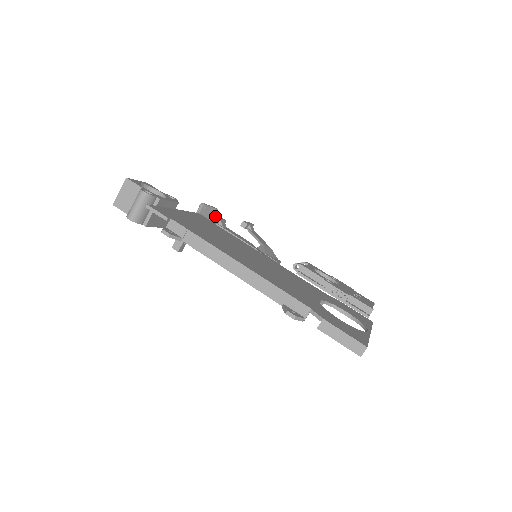
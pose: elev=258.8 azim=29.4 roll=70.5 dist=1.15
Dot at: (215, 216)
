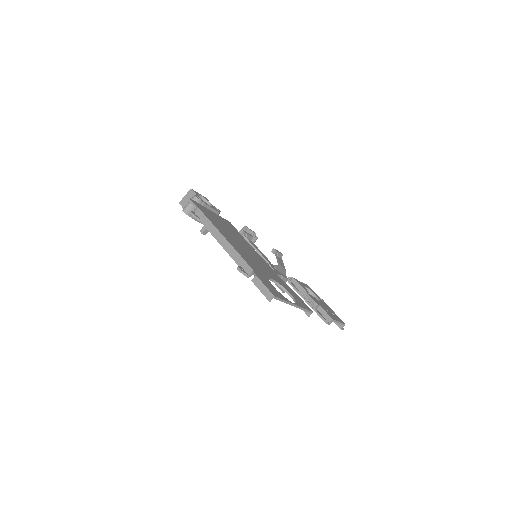
Dot at: (245, 231)
